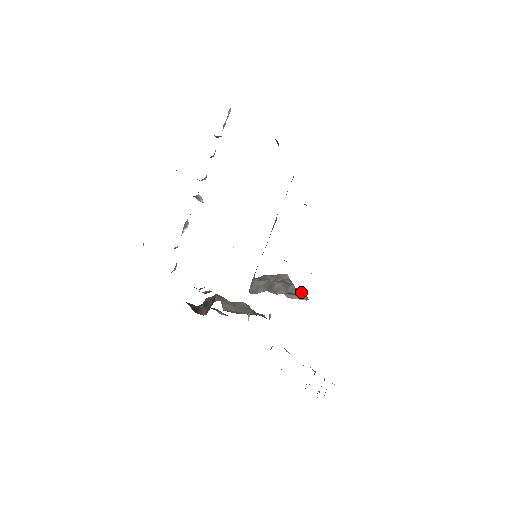
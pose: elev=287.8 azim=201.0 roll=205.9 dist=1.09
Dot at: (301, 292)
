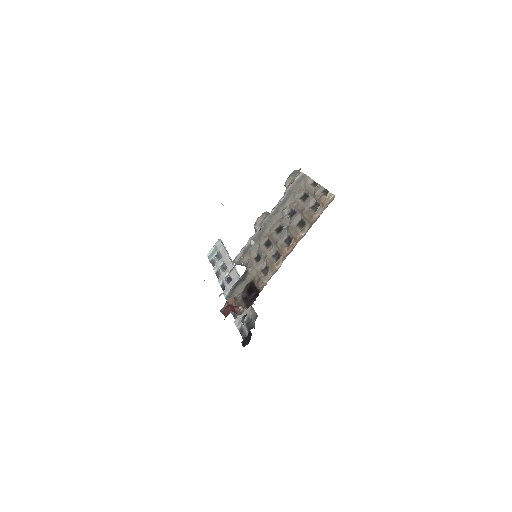
Dot at: occluded
